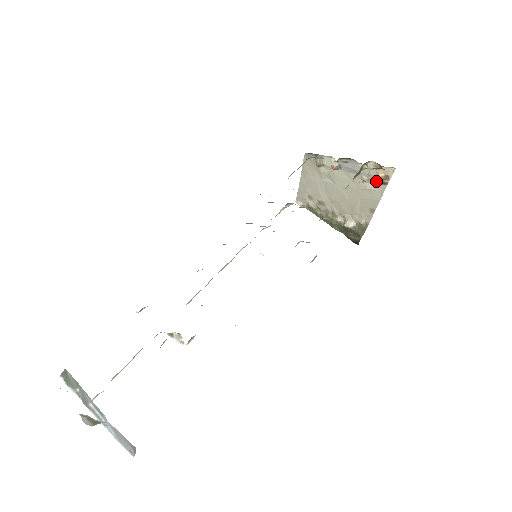
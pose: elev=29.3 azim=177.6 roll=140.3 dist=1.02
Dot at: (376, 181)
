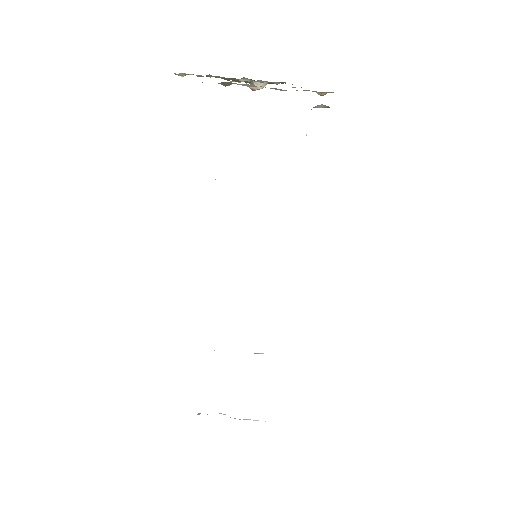
Dot at: occluded
